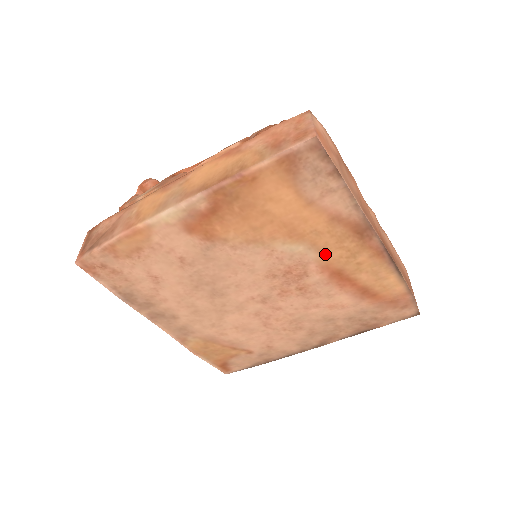
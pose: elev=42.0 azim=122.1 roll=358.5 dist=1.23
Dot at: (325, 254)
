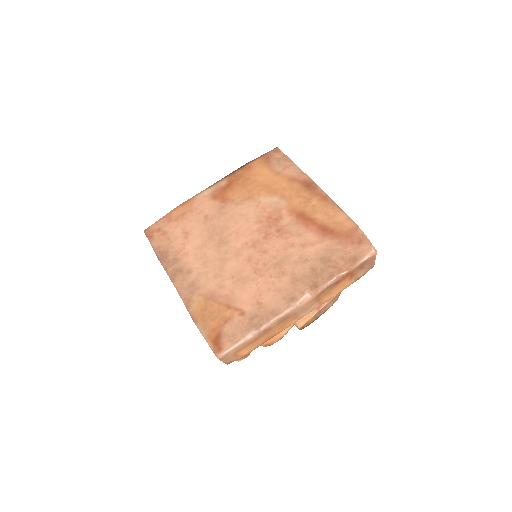
Dot at: (291, 202)
